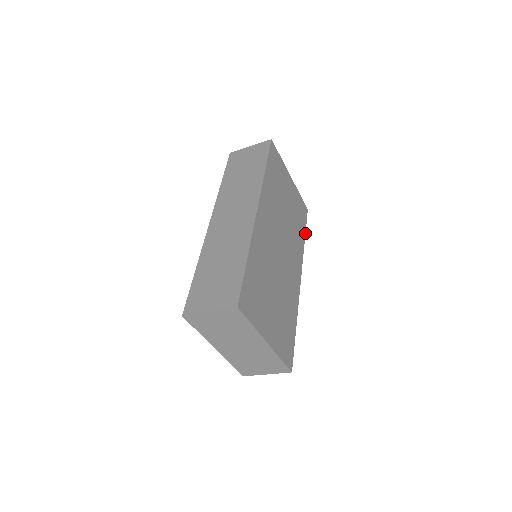
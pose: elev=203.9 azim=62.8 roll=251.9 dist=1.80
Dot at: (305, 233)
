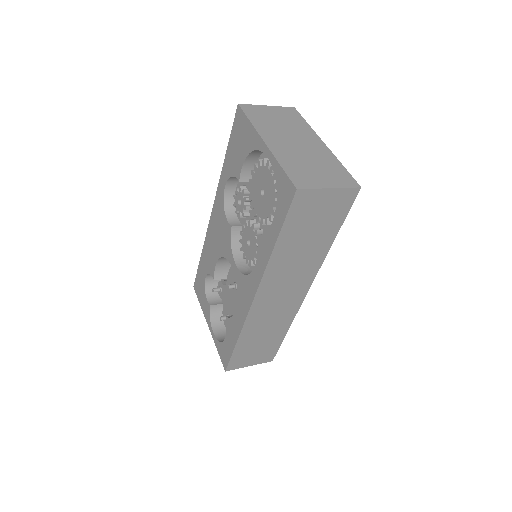
Dot at: occluded
